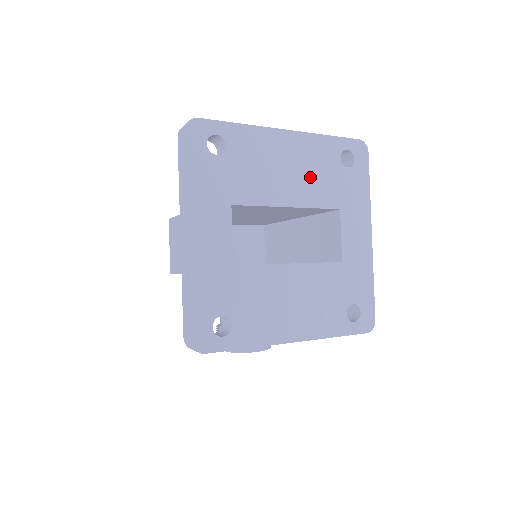
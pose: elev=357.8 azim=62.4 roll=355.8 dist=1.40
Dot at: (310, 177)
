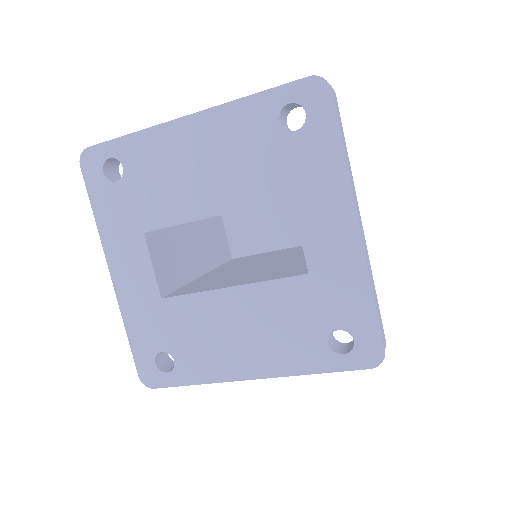
Dot at: (235, 167)
